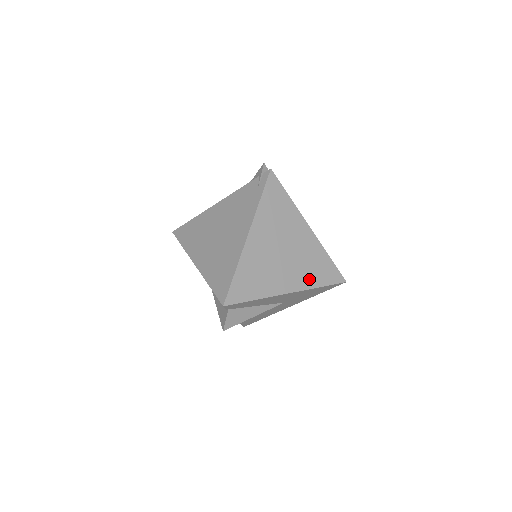
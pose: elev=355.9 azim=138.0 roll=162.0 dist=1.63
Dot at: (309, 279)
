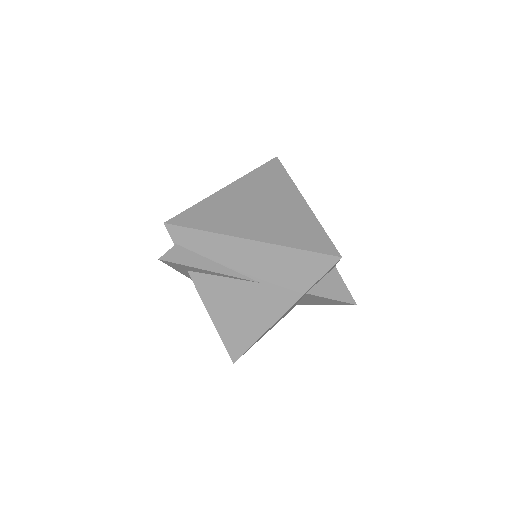
Dot at: (285, 237)
